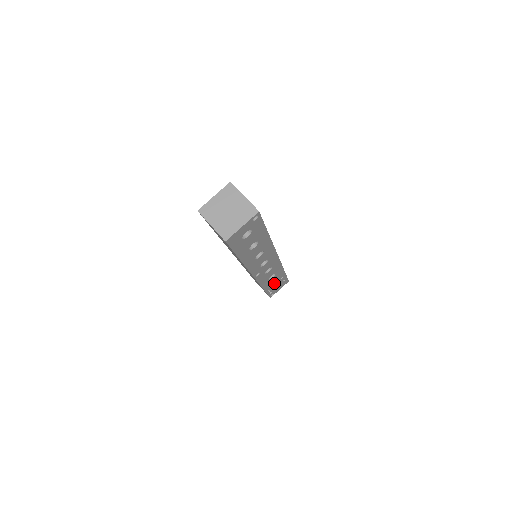
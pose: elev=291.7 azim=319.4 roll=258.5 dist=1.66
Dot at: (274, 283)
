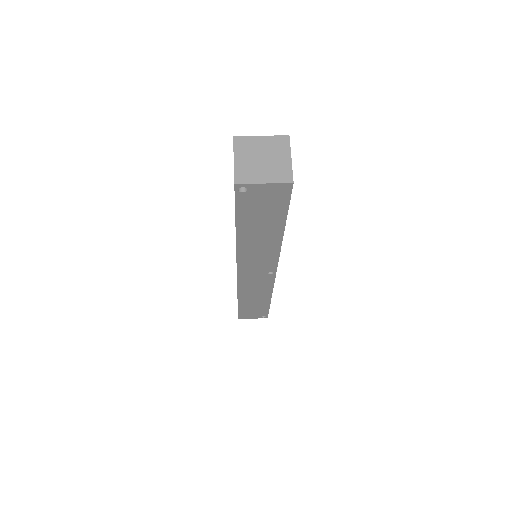
Dot at: occluded
